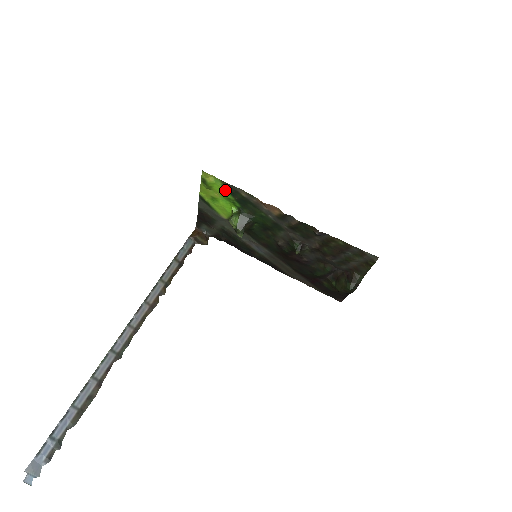
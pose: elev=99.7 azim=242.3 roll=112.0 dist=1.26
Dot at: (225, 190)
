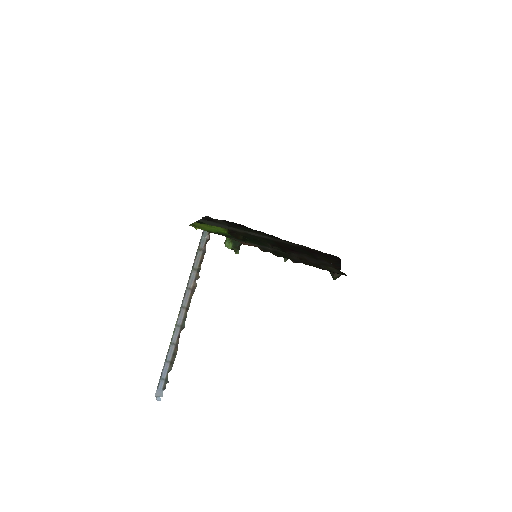
Dot at: (212, 231)
